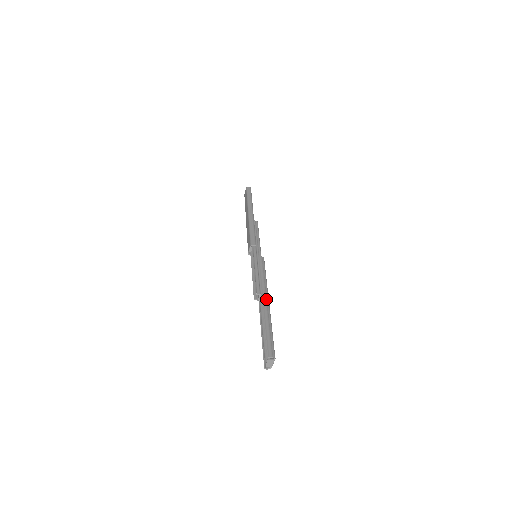
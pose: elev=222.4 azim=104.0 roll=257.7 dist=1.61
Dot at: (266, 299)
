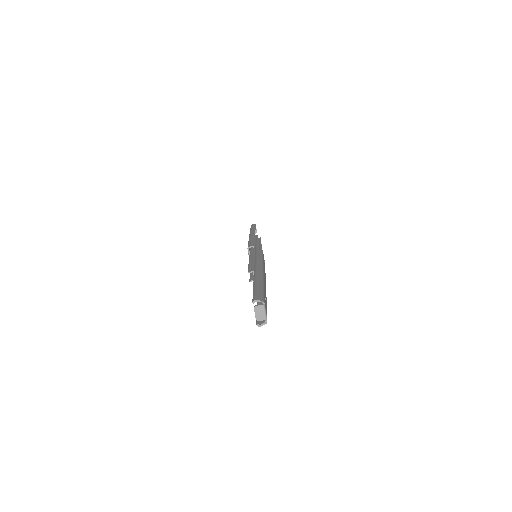
Dot at: (258, 268)
